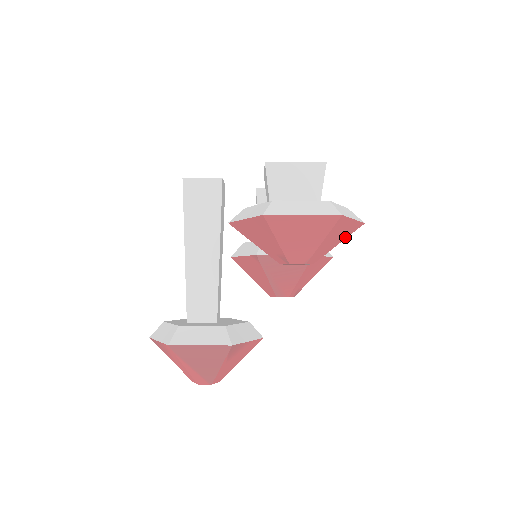
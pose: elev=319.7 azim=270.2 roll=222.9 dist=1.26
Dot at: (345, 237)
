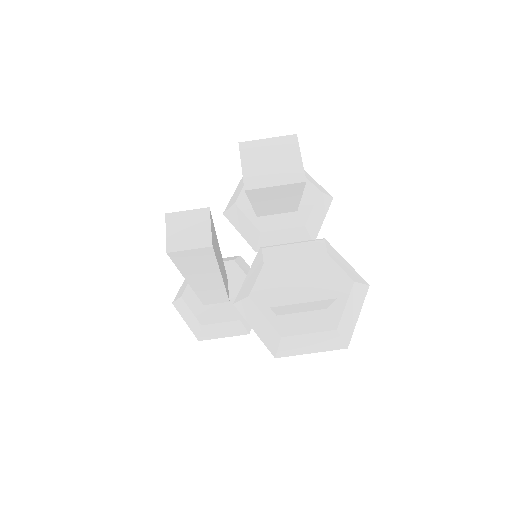
Dot at: occluded
